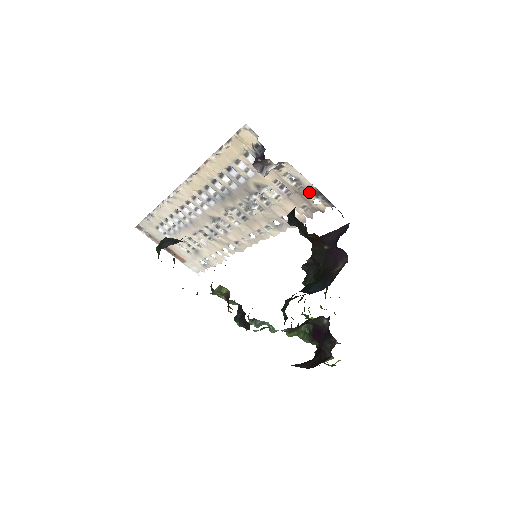
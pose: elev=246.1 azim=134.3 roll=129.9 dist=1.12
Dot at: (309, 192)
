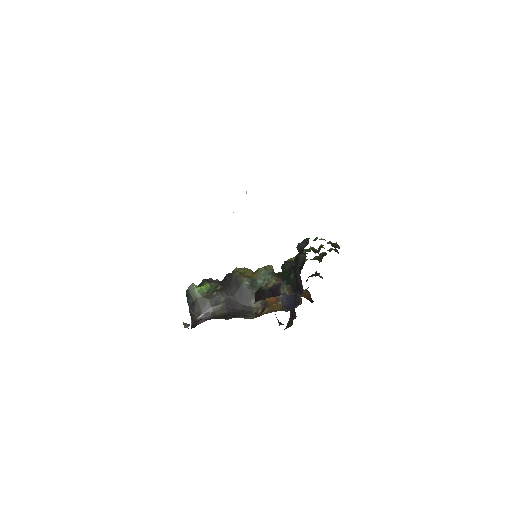
Dot at: occluded
